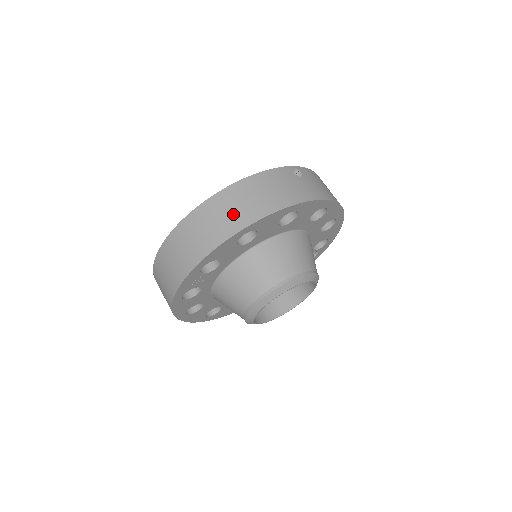
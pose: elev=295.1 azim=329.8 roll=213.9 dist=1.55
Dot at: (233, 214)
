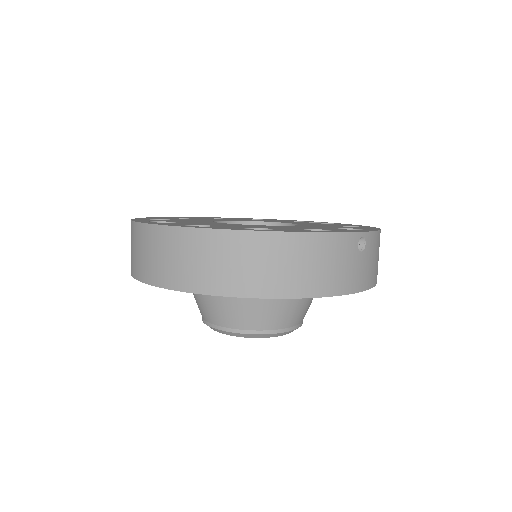
Dot at: (258, 272)
